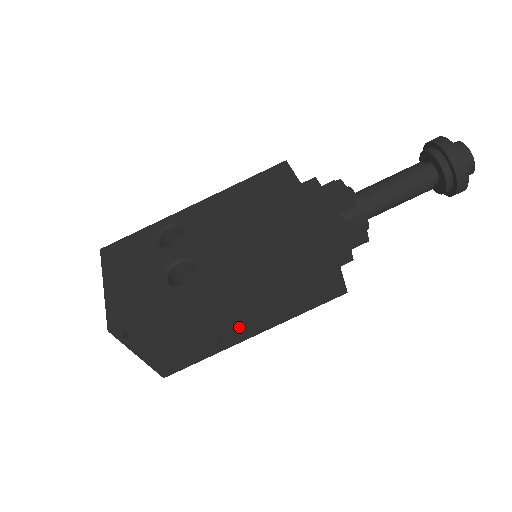
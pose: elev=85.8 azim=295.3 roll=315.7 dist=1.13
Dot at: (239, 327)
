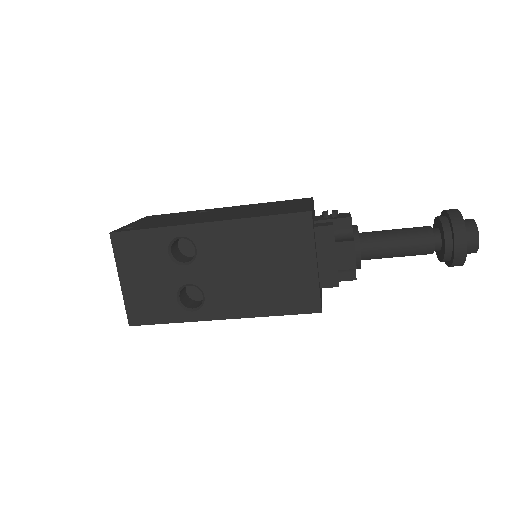
Dot at: occluded
